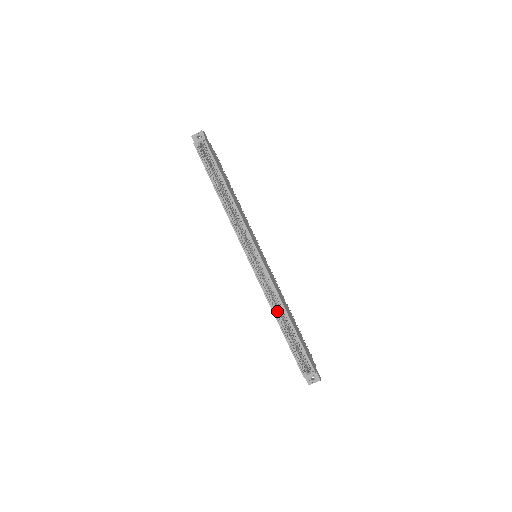
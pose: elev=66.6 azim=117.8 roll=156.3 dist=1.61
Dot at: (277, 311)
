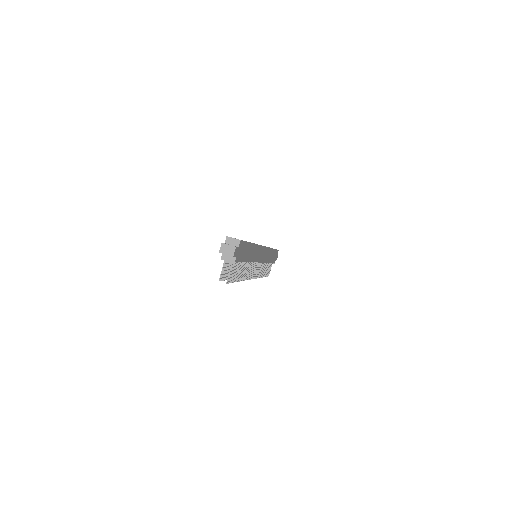
Dot at: occluded
